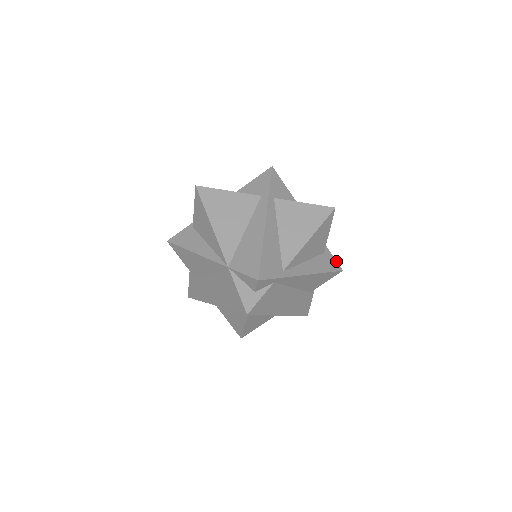
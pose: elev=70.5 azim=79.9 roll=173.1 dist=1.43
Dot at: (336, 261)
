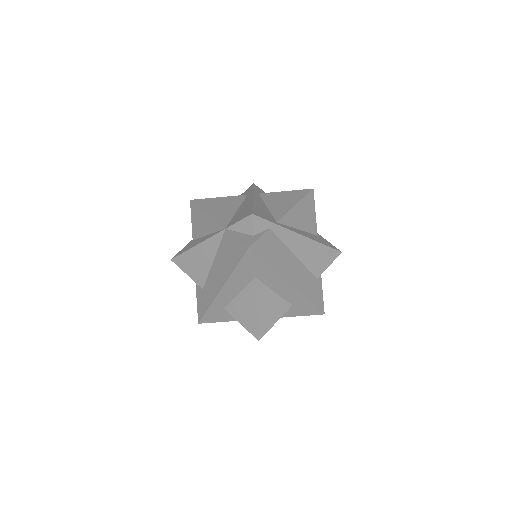
Dot at: (332, 245)
